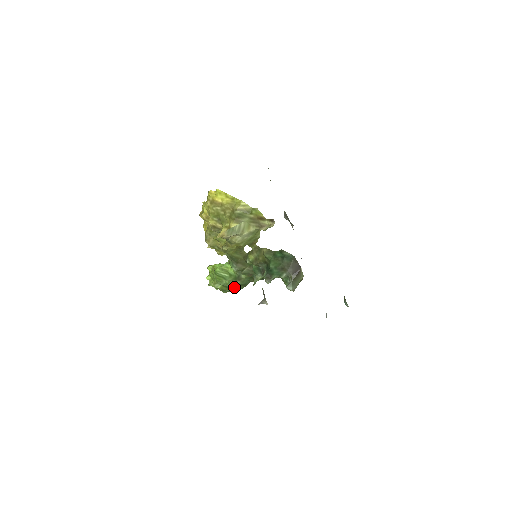
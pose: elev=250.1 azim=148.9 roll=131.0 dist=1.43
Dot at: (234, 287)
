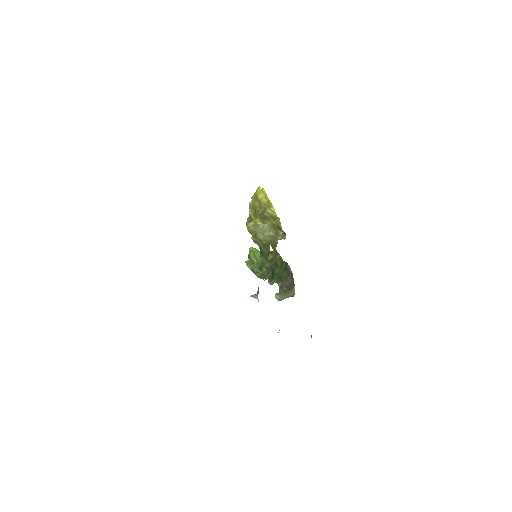
Dot at: (259, 274)
